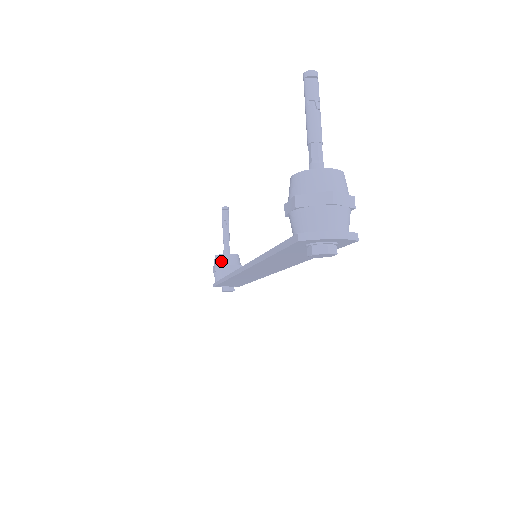
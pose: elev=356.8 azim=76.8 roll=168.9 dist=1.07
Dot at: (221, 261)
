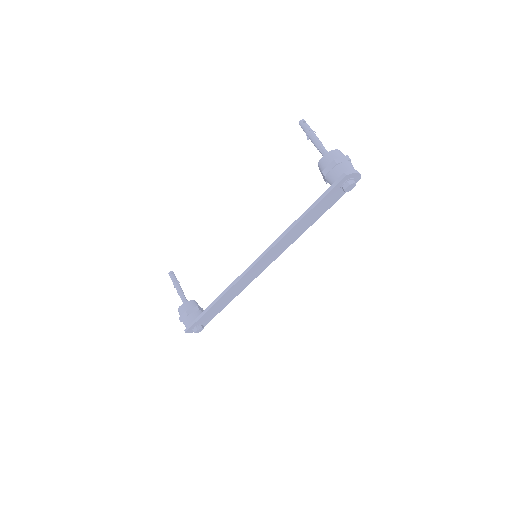
Dot at: (189, 306)
